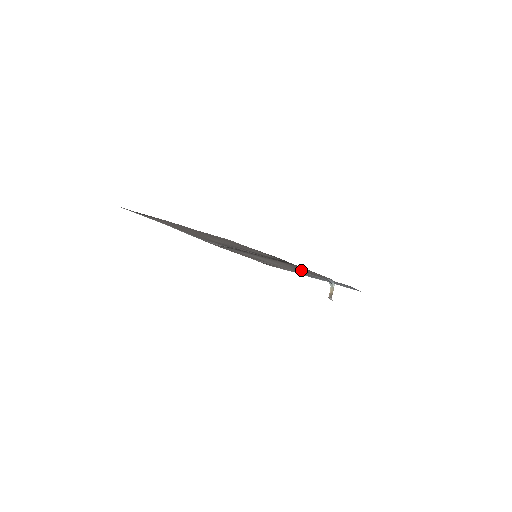
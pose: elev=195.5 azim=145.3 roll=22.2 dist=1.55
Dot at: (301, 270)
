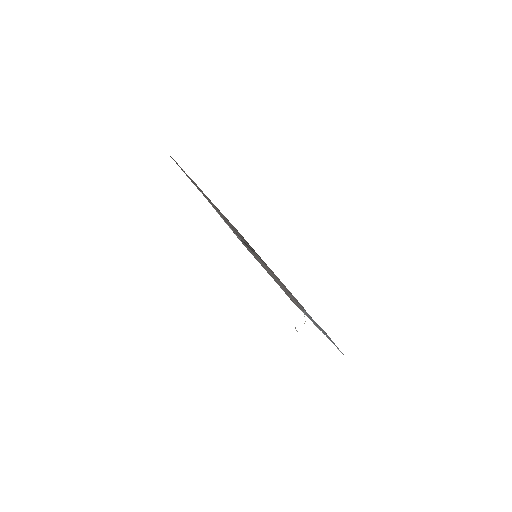
Dot at: (288, 291)
